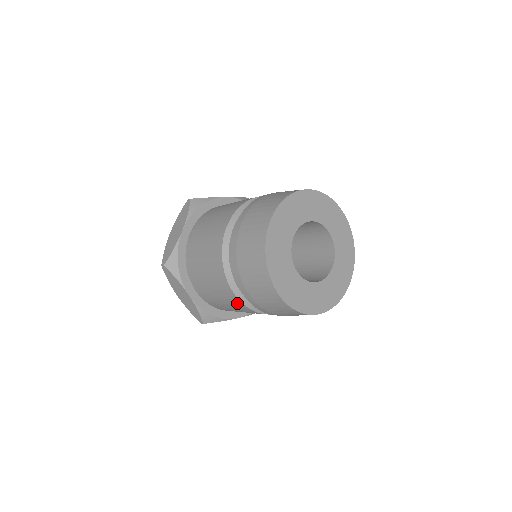
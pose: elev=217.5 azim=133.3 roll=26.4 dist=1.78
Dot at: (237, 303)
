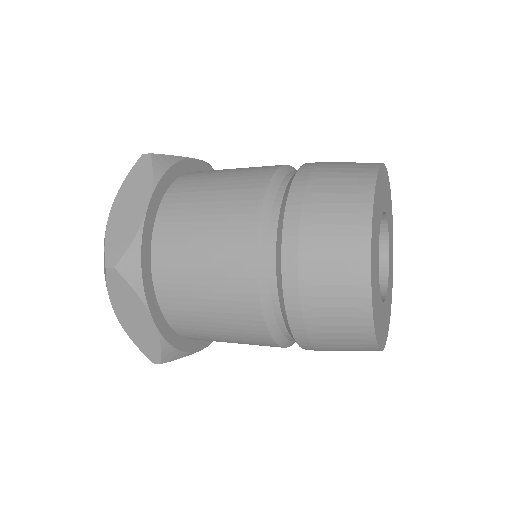
Dot at: (242, 239)
